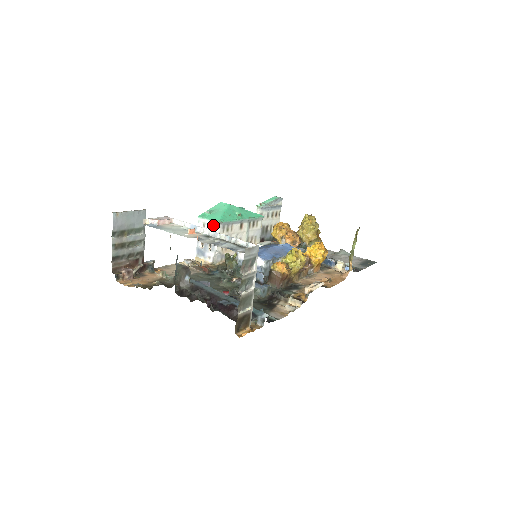
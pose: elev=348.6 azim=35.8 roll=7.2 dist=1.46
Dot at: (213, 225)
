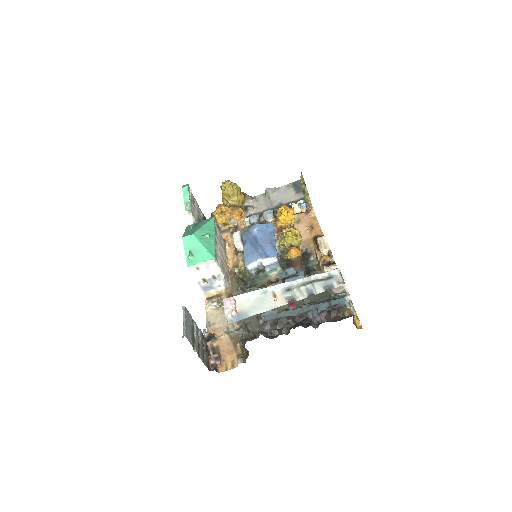
Dot at: (209, 263)
